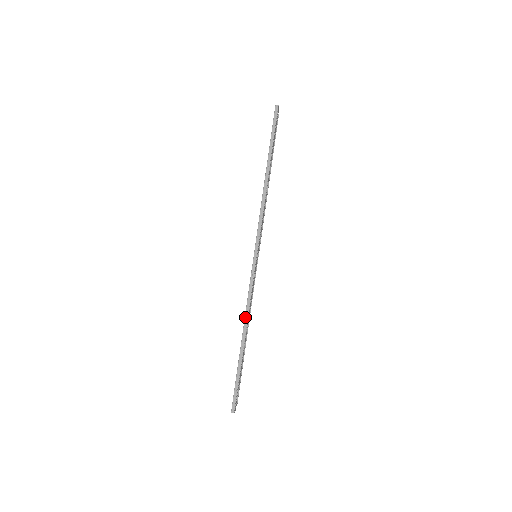
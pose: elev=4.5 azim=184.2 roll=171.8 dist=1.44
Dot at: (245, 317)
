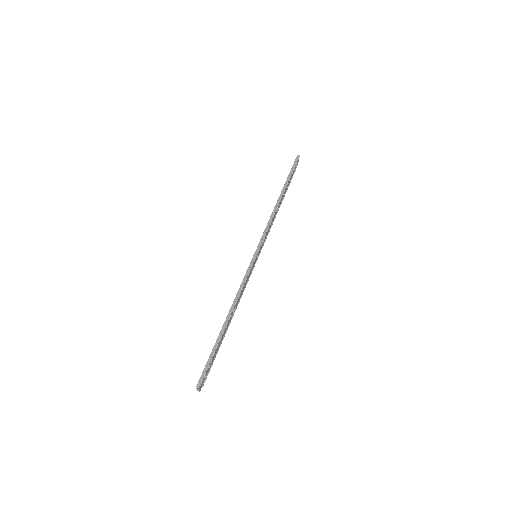
Dot at: (234, 300)
